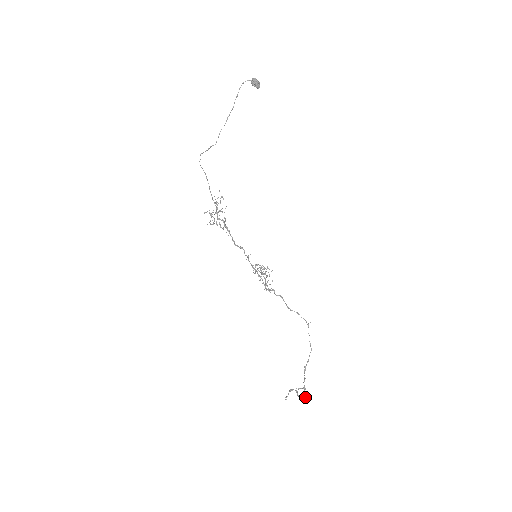
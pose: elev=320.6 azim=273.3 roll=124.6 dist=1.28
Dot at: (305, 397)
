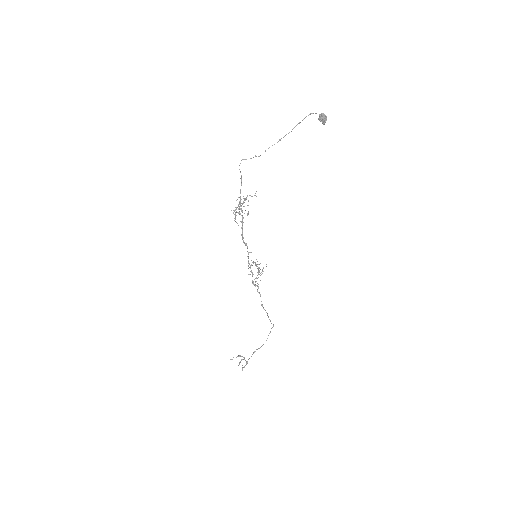
Dot at: occluded
